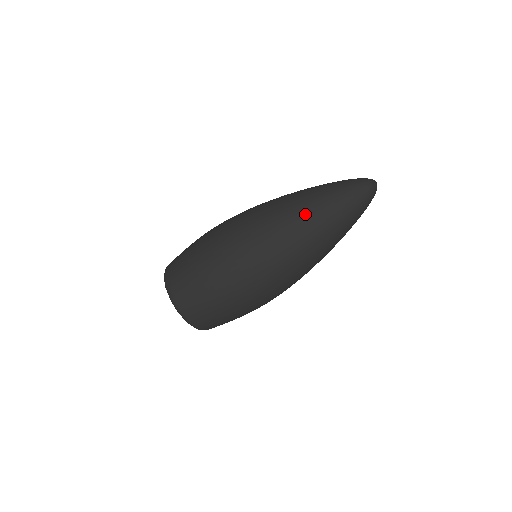
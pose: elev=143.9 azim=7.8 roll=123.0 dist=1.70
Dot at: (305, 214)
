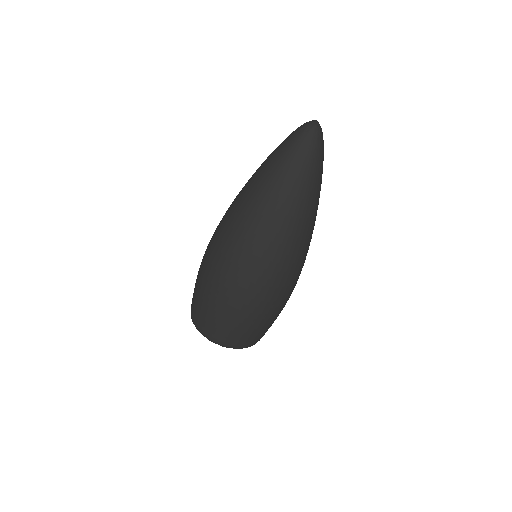
Dot at: (295, 215)
